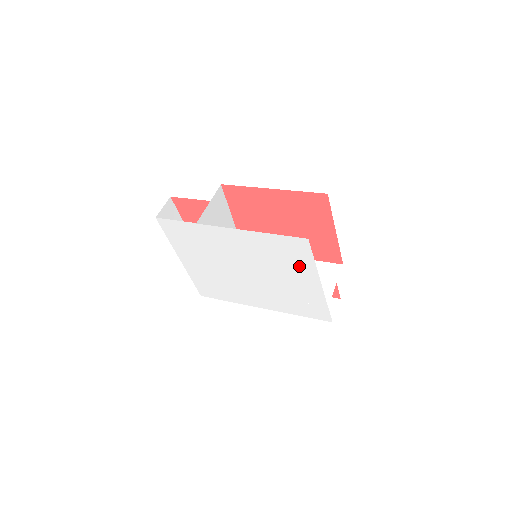
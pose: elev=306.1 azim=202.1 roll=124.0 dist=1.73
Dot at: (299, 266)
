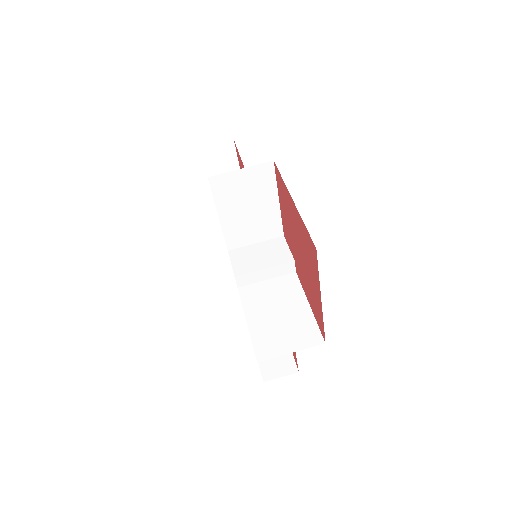
Dot at: occluded
